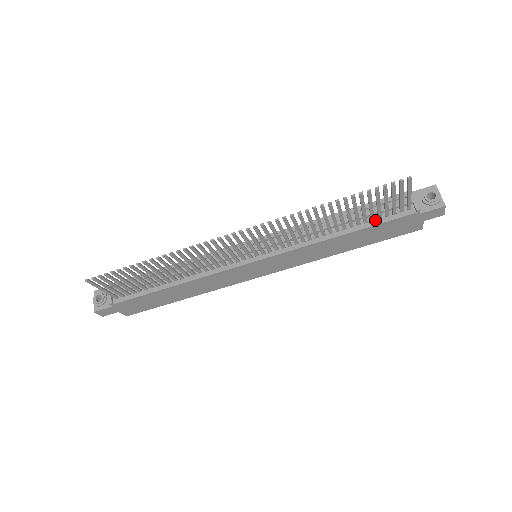
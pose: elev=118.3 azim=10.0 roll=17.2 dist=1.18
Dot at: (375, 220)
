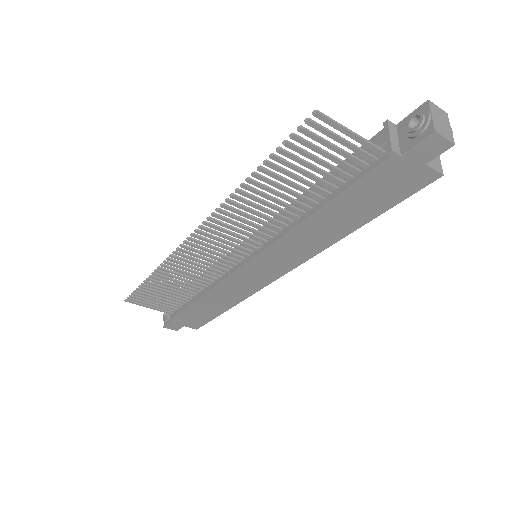
Dot at: (346, 183)
